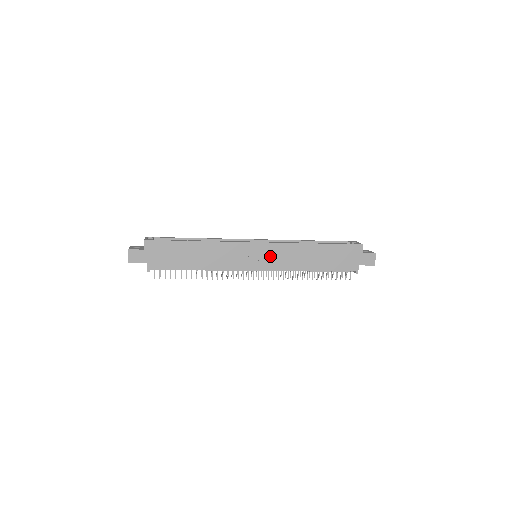
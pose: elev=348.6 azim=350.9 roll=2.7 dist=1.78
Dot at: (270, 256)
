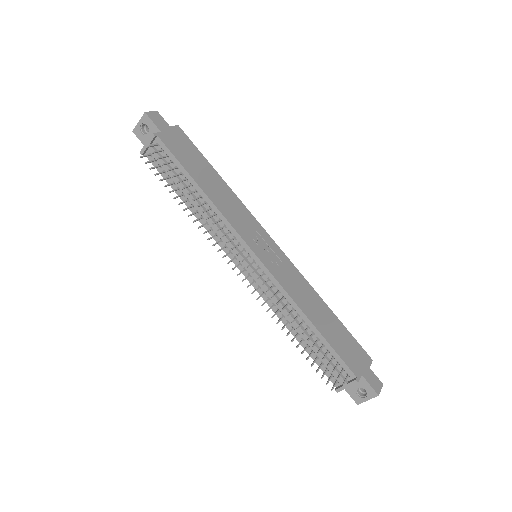
Dot at: (277, 262)
